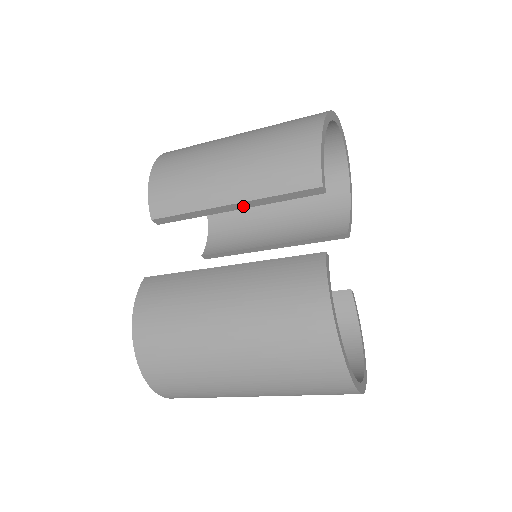
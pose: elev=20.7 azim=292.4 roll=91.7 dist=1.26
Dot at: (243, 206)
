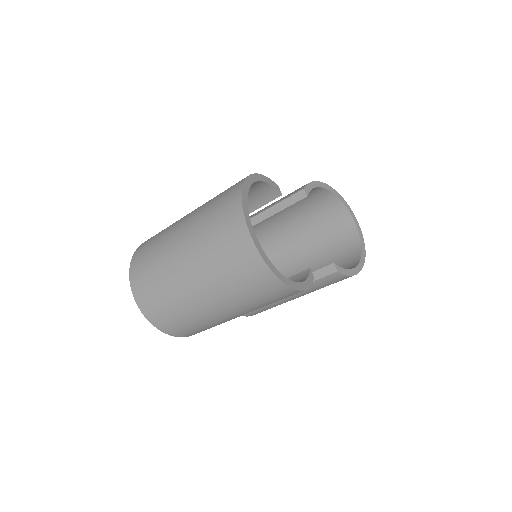
Dot at: (260, 219)
